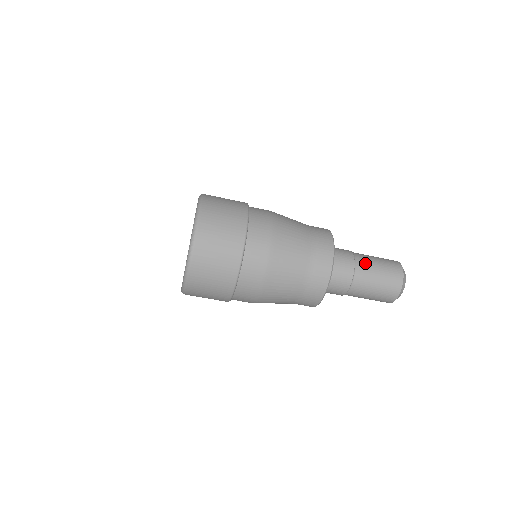
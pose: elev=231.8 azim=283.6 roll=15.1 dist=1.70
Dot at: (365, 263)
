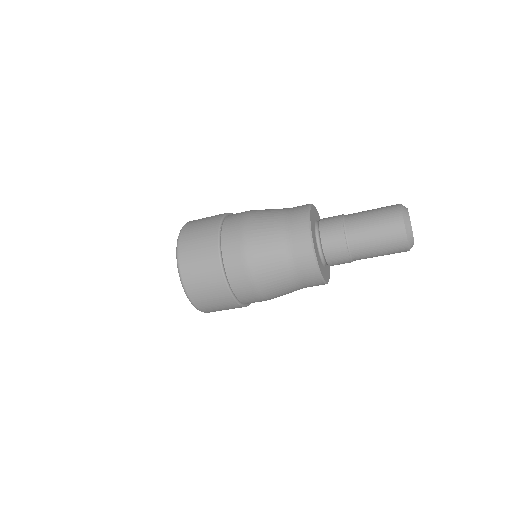
Dot at: (355, 219)
